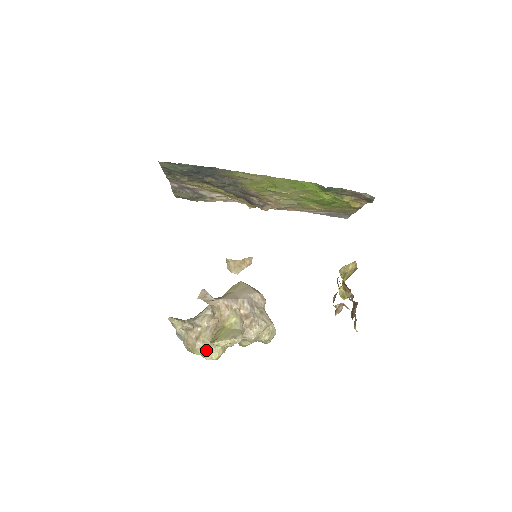
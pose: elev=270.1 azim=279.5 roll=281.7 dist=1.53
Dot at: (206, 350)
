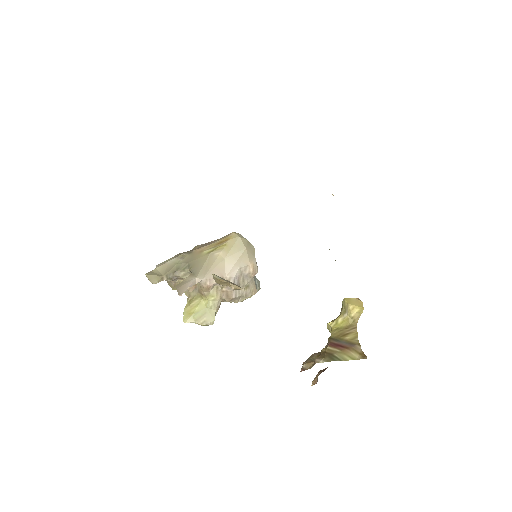
Dot at: occluded
